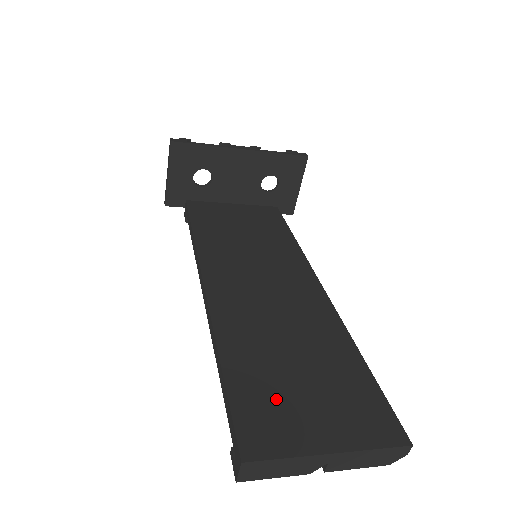
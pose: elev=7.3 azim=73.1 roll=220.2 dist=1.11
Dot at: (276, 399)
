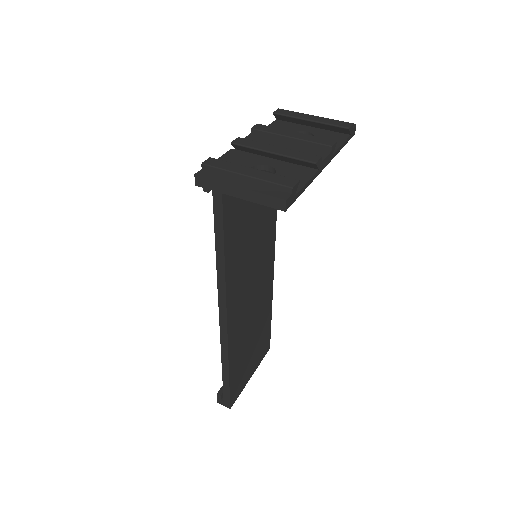
Dot at: (243, 371)
